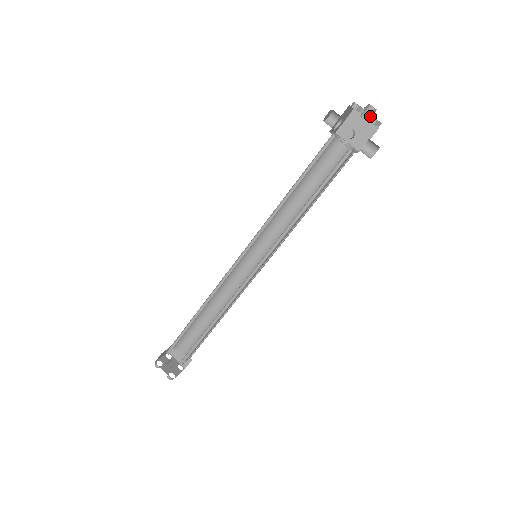
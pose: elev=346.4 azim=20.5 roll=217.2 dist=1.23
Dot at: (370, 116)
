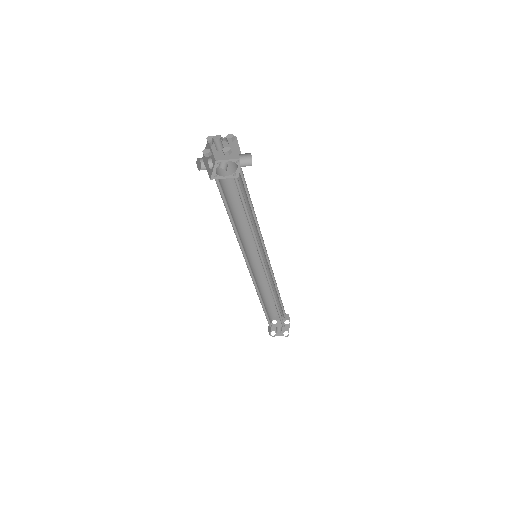
Dot at: (222, 139)
